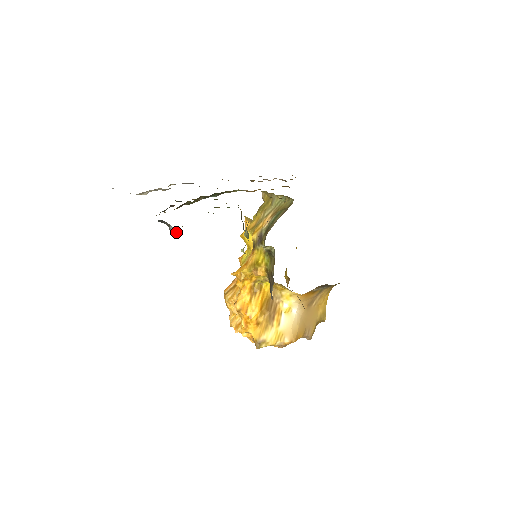
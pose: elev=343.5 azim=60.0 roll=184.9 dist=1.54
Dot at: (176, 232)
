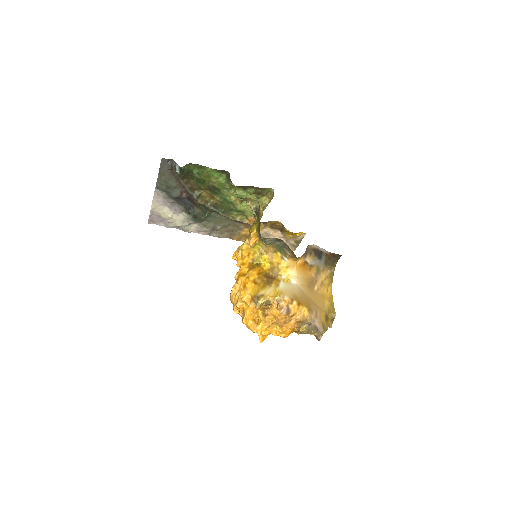
Dot at: (180, 168)
